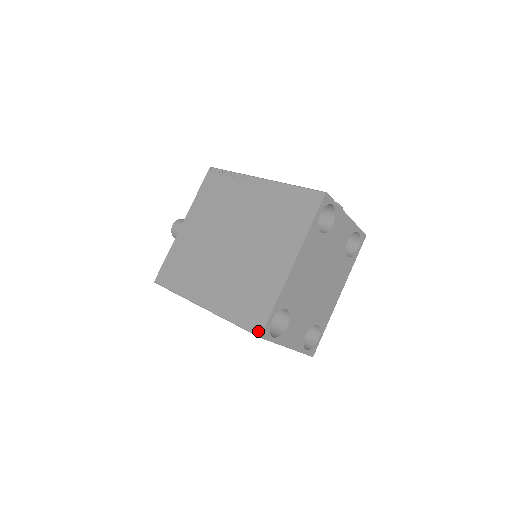
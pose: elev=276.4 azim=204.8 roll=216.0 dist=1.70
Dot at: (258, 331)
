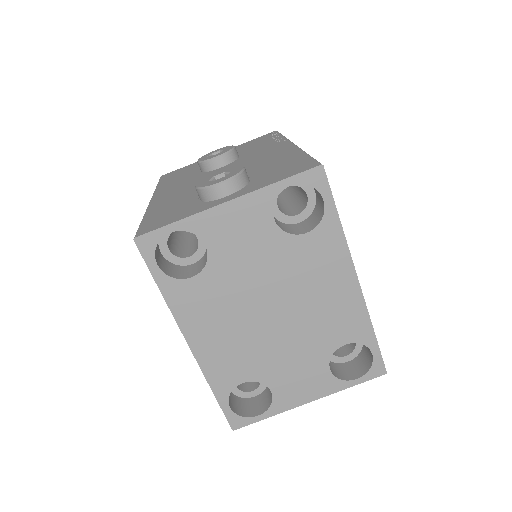
Dot at: occluded
